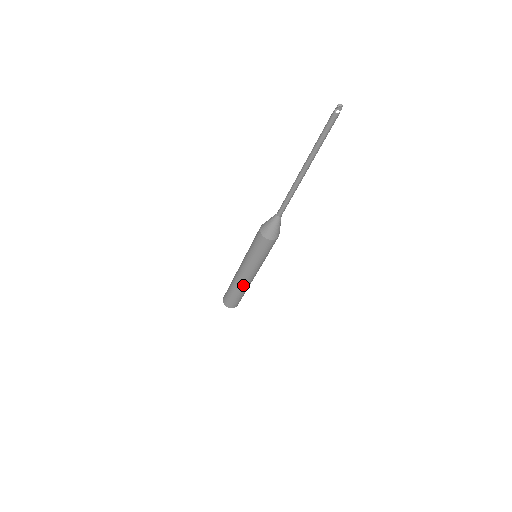
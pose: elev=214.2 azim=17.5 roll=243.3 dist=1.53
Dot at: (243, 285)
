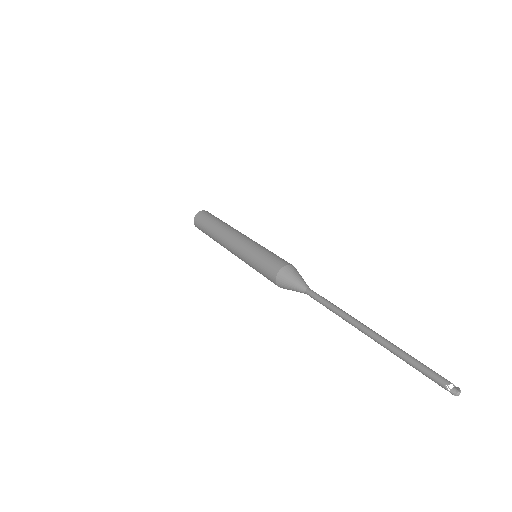
Dot at: occluded
